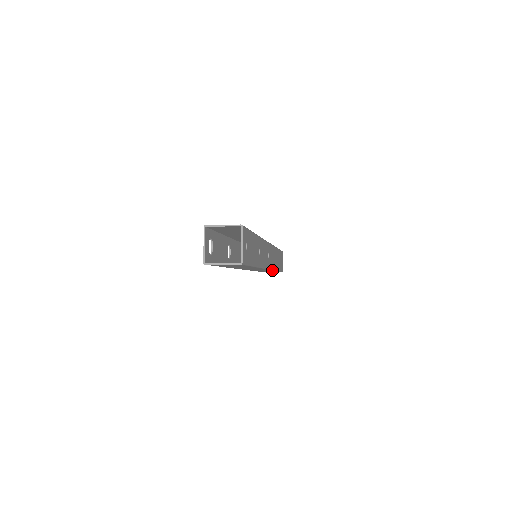
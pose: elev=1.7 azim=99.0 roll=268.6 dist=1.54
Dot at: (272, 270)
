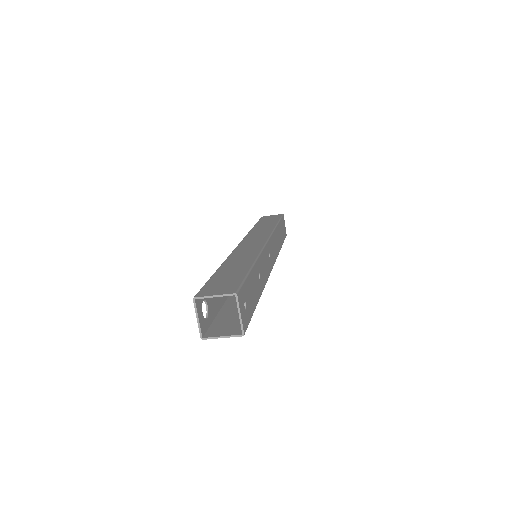
Dot at: occluded
